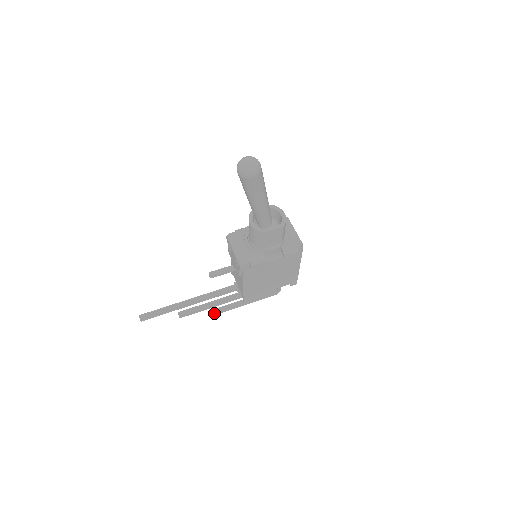
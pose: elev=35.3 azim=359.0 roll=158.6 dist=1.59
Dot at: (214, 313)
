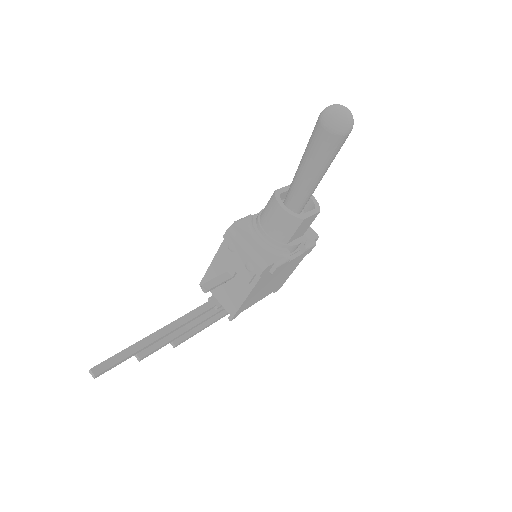
Dot at: (174, 345)
